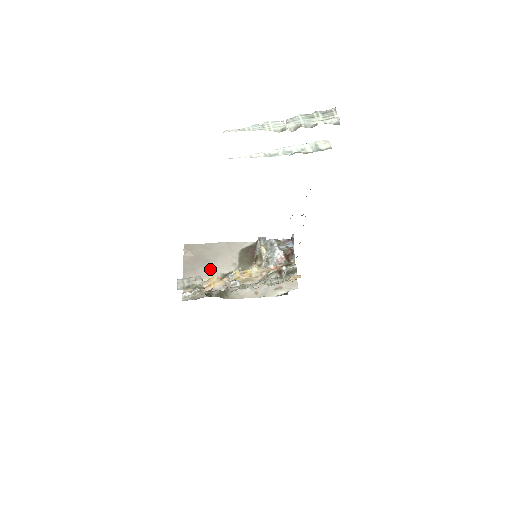
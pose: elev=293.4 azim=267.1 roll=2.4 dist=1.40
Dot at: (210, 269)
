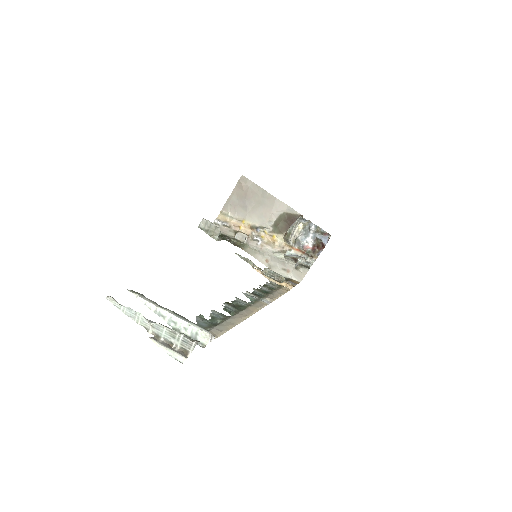
Dot at: (248, 213)
